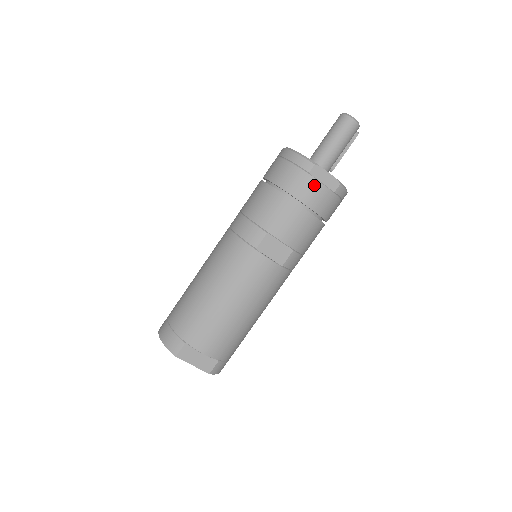
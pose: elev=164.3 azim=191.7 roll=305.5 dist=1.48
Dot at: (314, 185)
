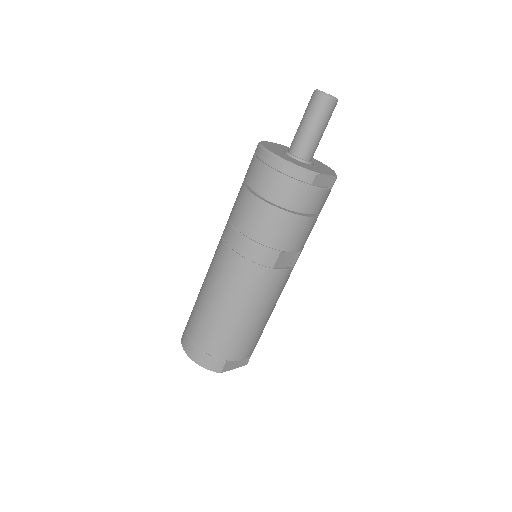
Dot at: (317, 194)
